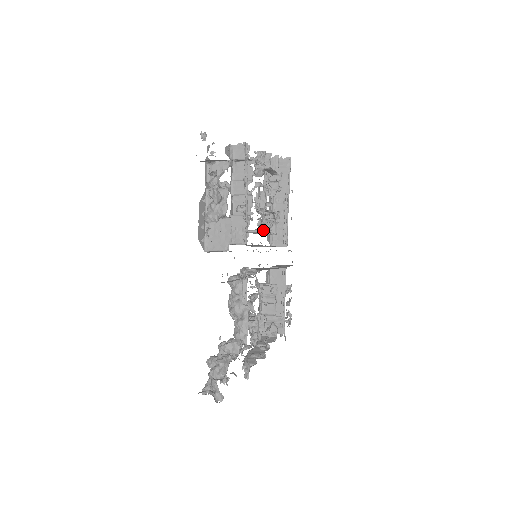
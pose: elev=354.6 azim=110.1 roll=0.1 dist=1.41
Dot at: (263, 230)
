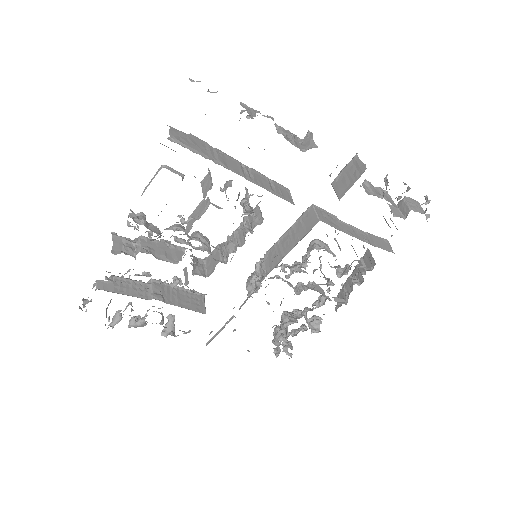
Dot at: (226, 259)
